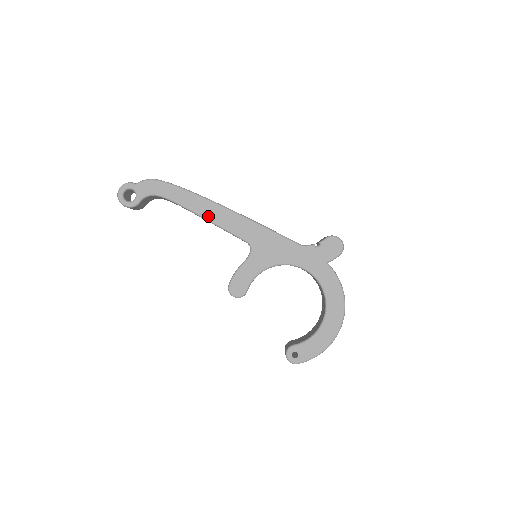
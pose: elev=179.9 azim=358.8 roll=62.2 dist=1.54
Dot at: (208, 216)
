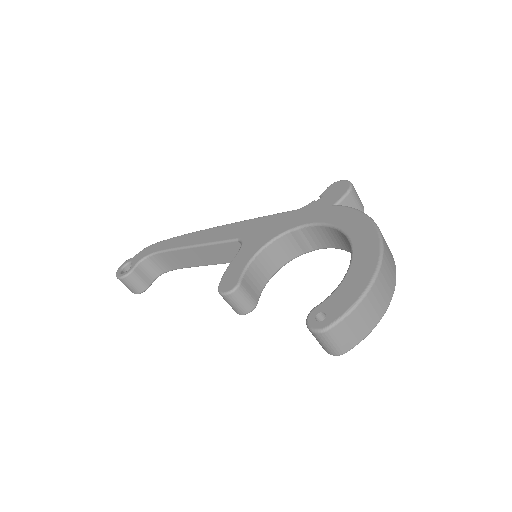
Dot at: (196, 242)
